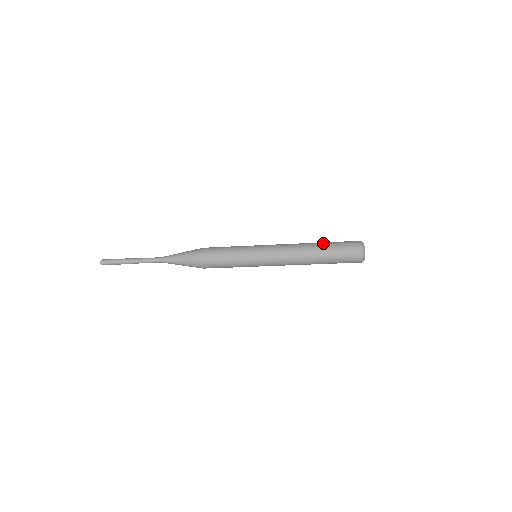
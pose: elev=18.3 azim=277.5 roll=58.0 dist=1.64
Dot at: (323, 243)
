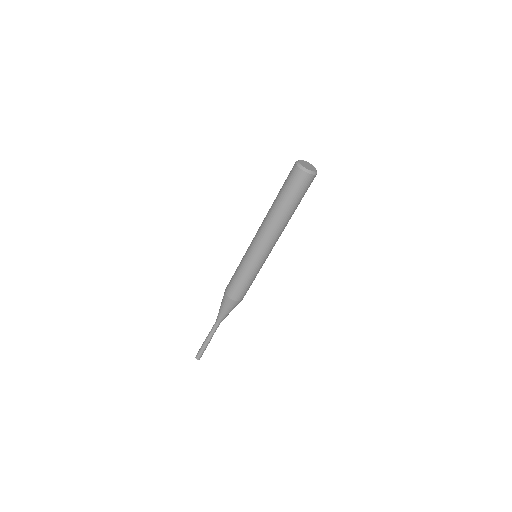
Dot at: occluded
